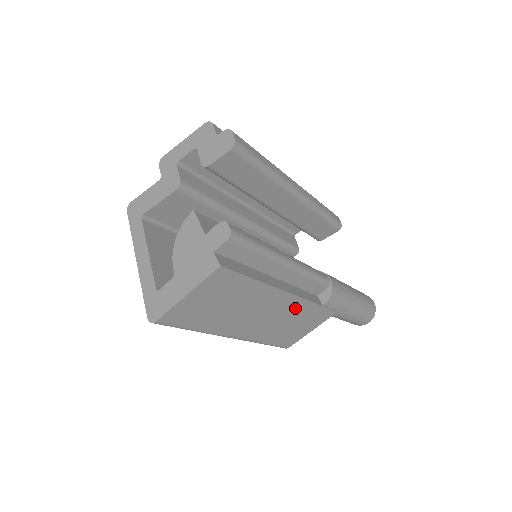
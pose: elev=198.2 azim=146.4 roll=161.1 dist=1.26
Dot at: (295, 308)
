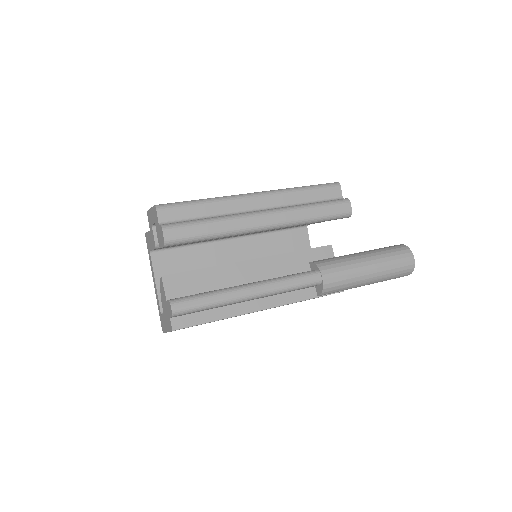
Dot at: occluded
